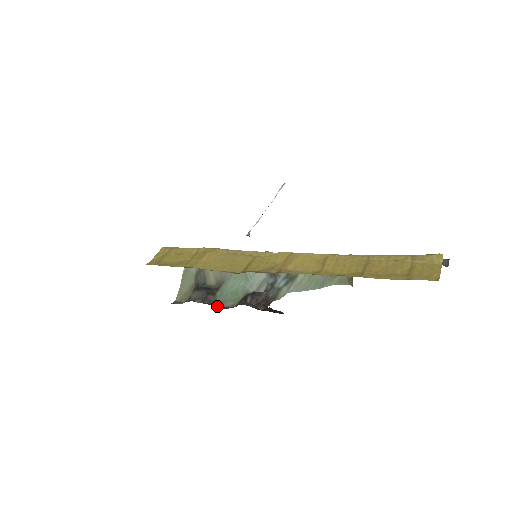
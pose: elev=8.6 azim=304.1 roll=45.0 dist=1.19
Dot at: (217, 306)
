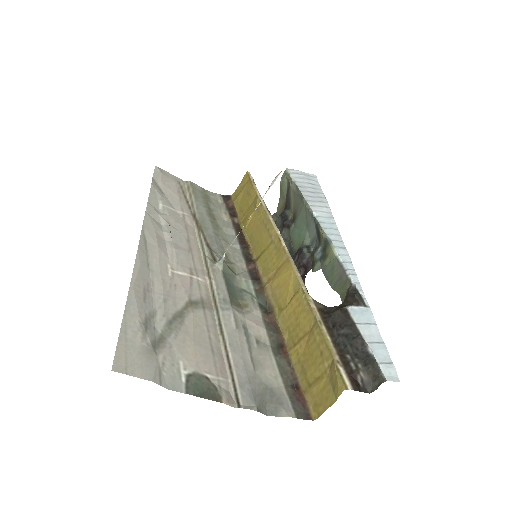
Dot at: (286, 244)
